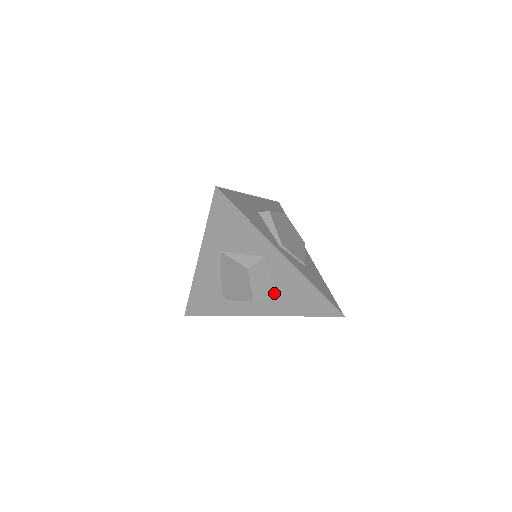
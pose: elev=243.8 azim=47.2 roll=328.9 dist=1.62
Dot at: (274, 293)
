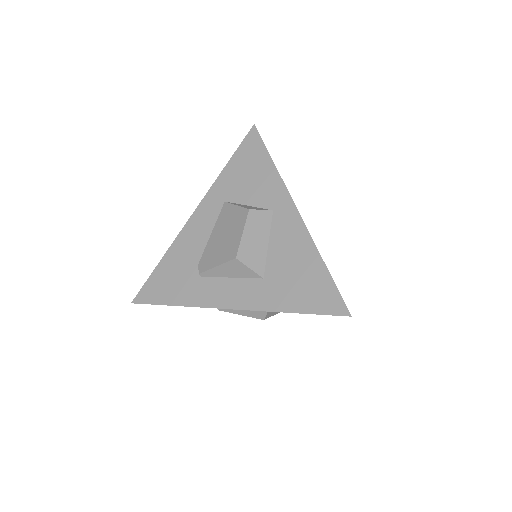
Dot at: (265, 268)
